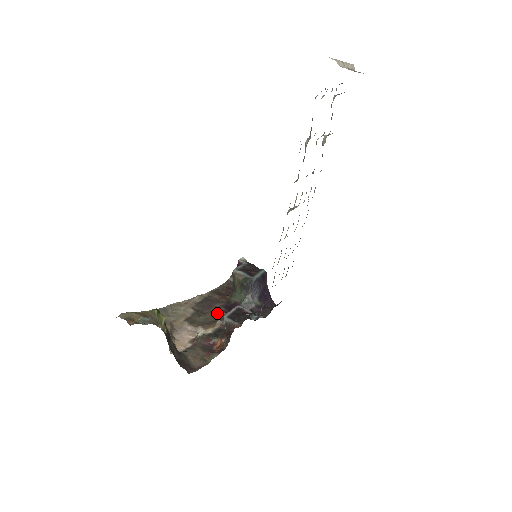
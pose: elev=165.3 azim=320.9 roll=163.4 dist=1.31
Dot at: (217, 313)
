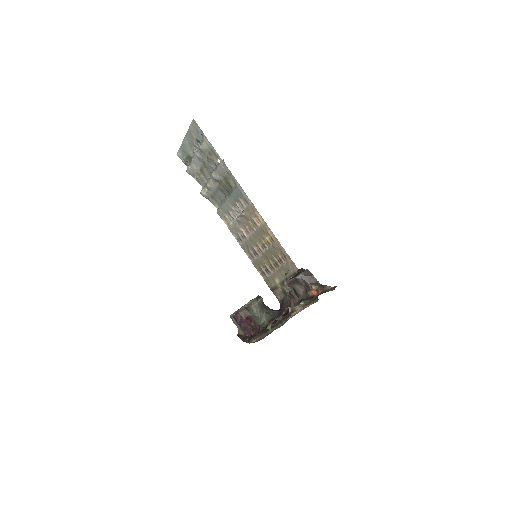
Dot at: occluded
